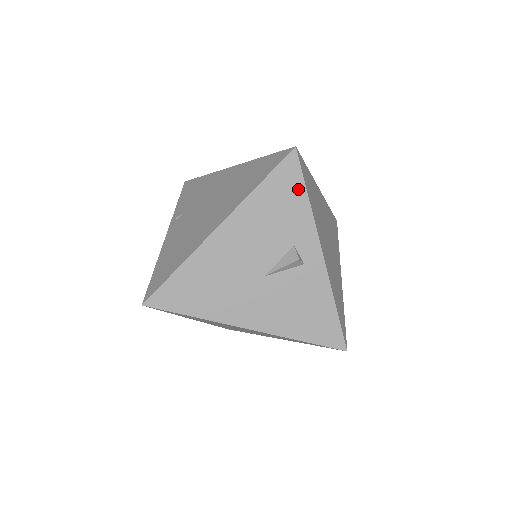
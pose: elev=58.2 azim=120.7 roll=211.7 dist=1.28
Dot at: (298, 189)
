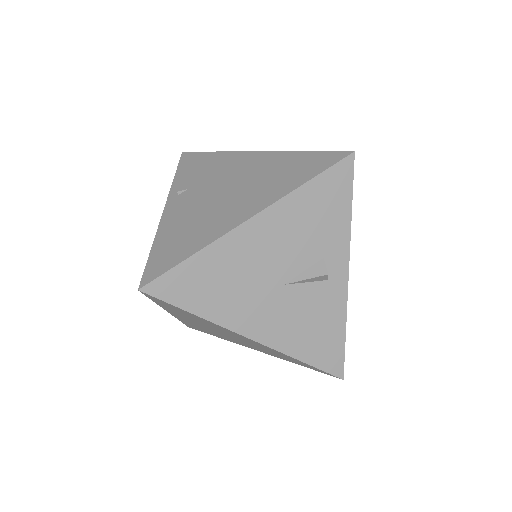
Dot at: (344, 198)
